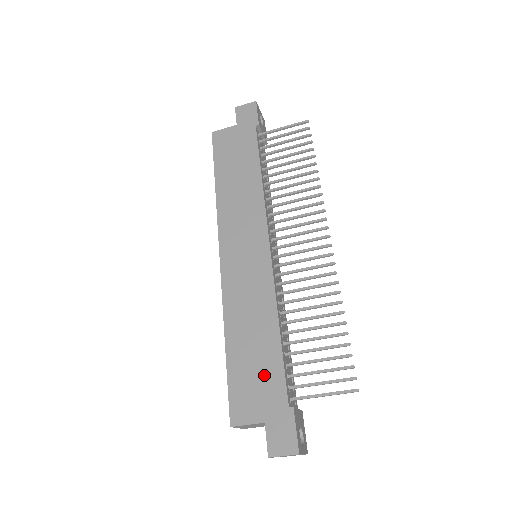
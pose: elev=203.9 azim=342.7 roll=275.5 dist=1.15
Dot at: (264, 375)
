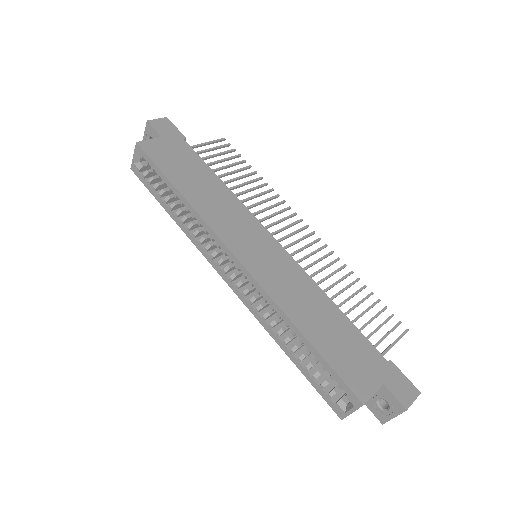
Dot at: (353, 346)
